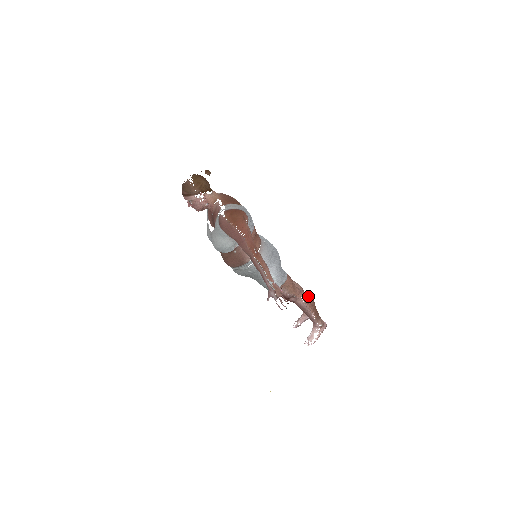
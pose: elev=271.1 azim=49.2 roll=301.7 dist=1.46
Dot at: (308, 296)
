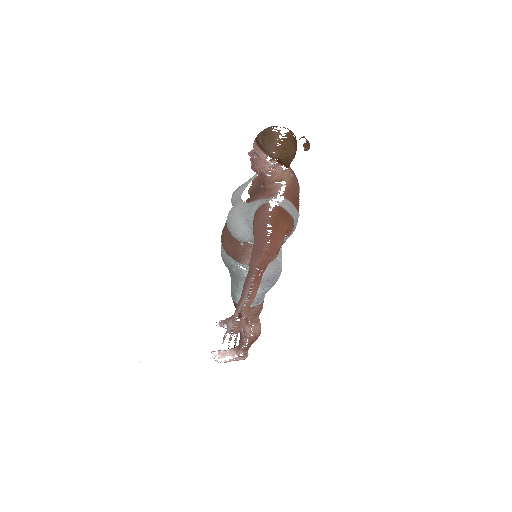
Dot at: (259, 330)
